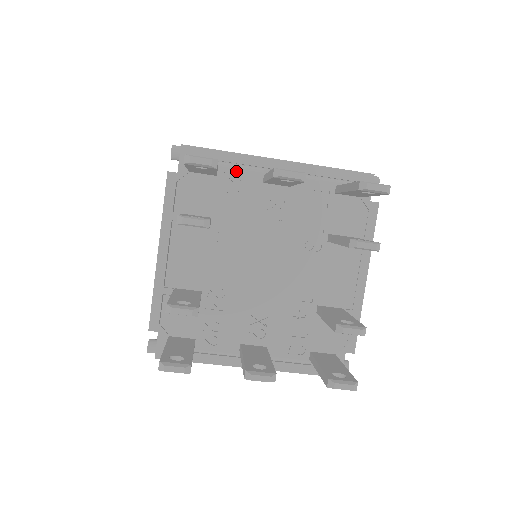
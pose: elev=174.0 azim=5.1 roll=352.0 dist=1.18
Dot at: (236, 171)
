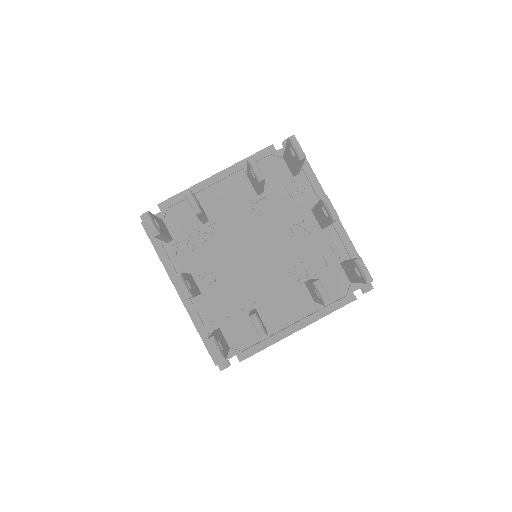
Dot at: (306, 187)
